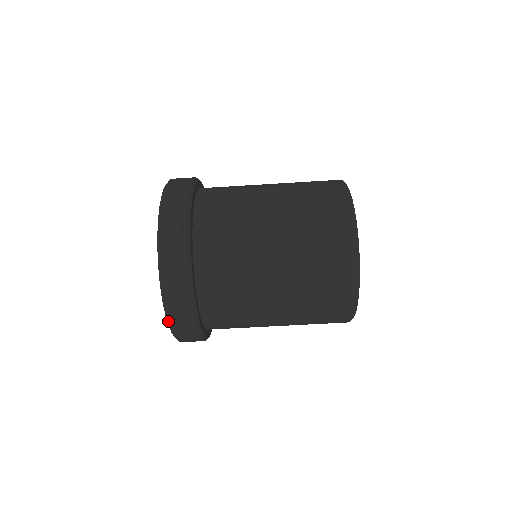
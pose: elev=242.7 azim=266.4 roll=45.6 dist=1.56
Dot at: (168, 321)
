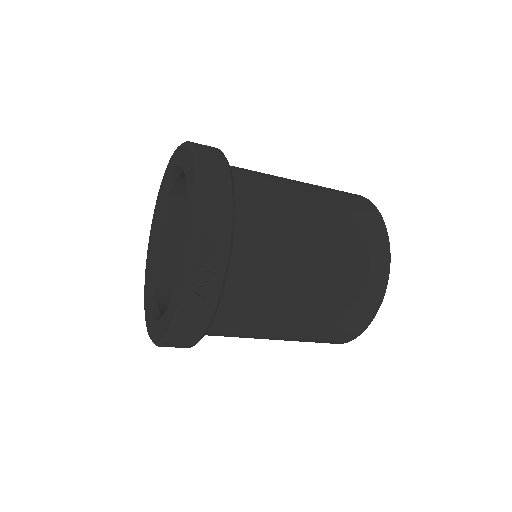
Dot at: (157, 345)
